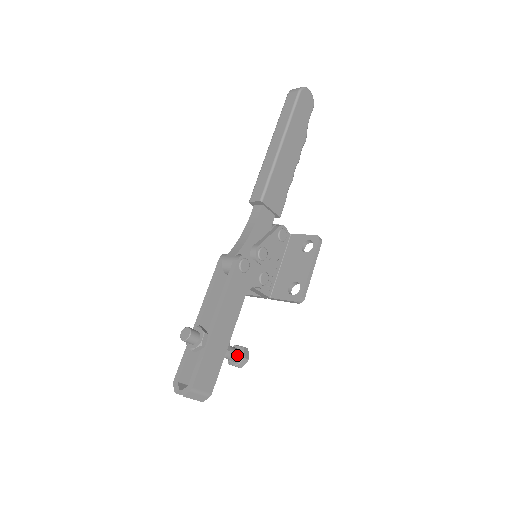
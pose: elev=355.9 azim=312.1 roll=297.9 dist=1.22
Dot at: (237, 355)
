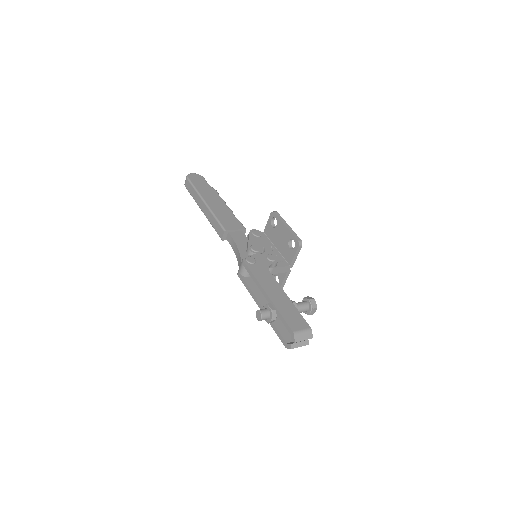
Dot at: (305, 303)
